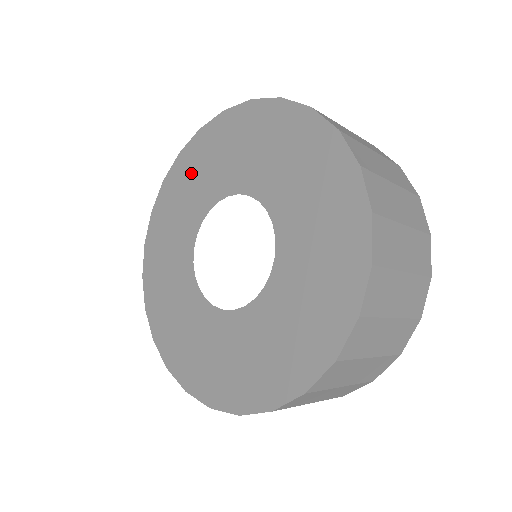
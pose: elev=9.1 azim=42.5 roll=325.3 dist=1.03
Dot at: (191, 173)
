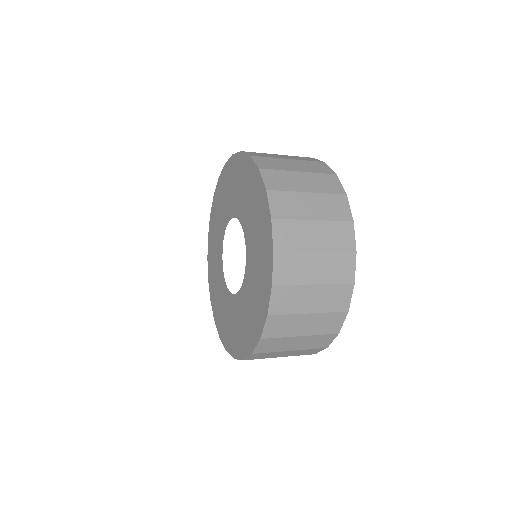
Dot at: (213, 240)
